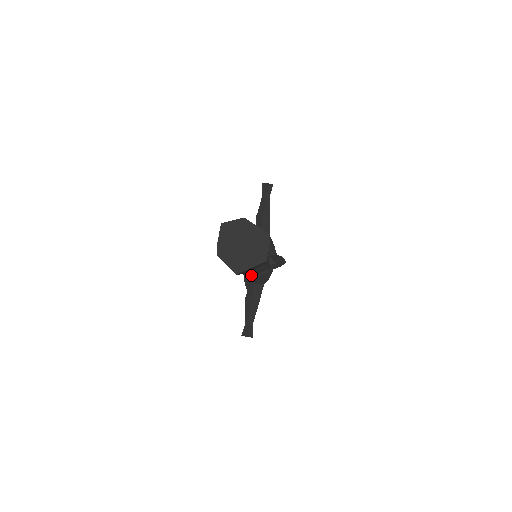
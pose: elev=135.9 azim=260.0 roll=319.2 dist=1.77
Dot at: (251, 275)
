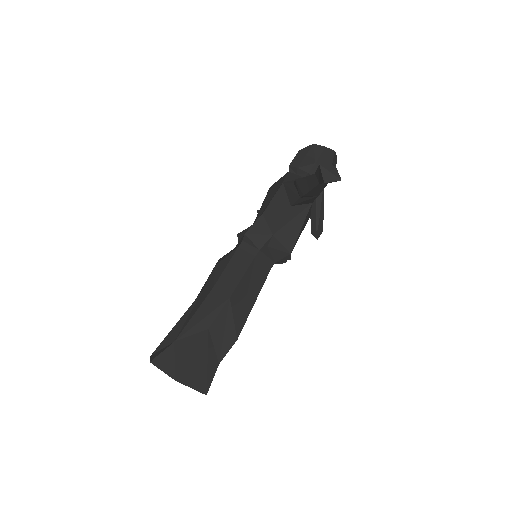
Dot at: occluded
